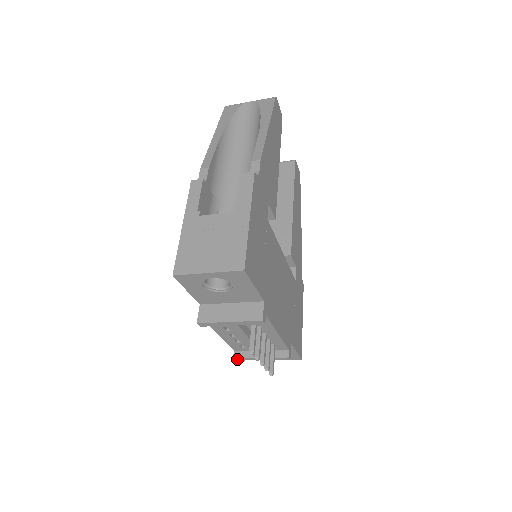
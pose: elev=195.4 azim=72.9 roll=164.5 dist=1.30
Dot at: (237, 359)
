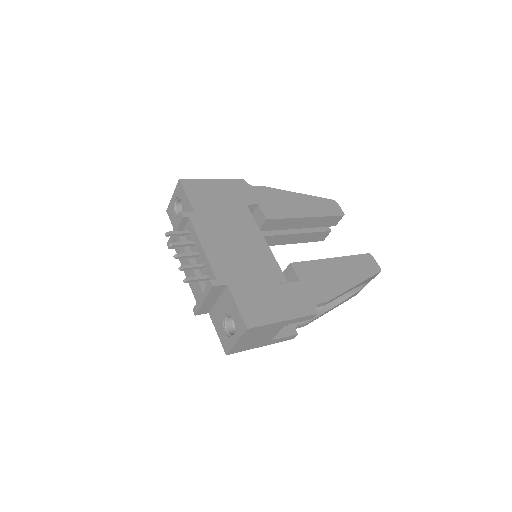
Dot at: (195, 311)
